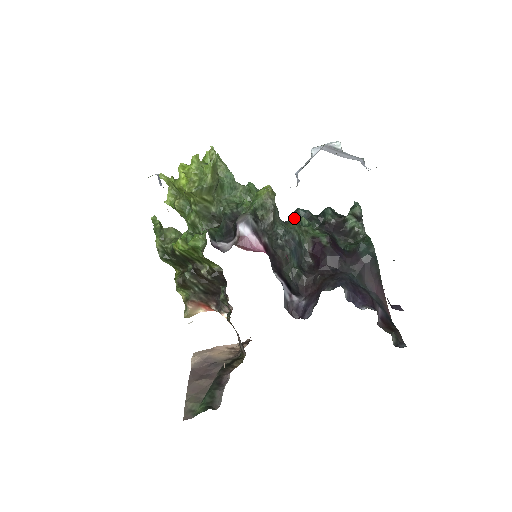
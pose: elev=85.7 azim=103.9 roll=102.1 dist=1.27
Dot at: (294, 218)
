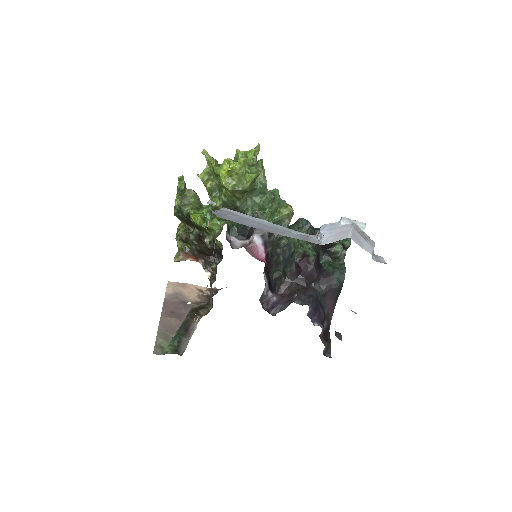
Dot at: (296, 224)
